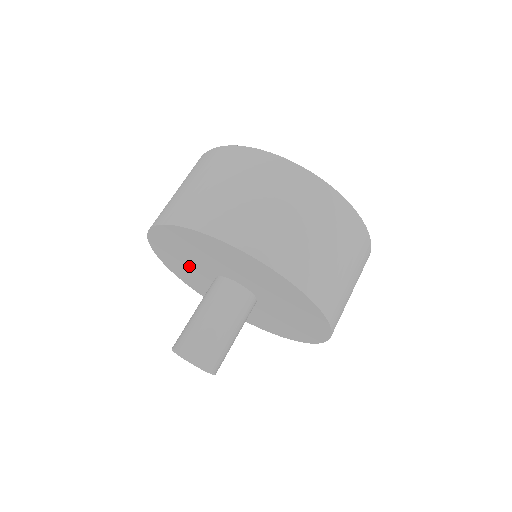
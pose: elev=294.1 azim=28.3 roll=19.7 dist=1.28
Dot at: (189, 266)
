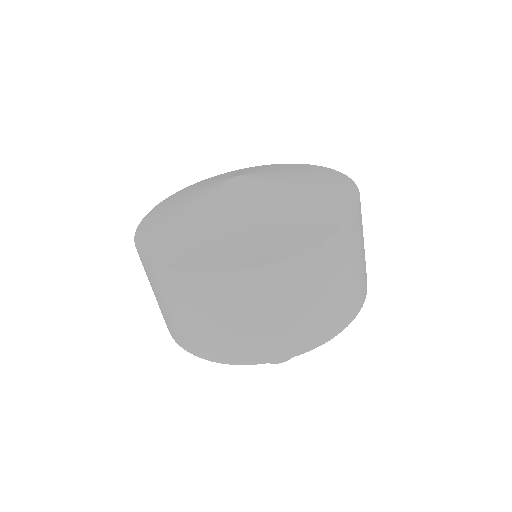
Dot at: occluded
